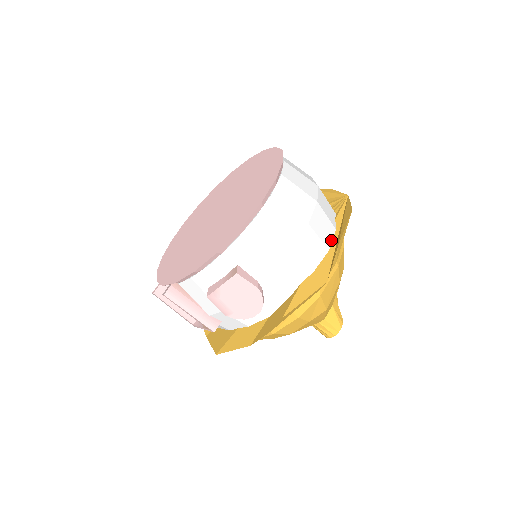
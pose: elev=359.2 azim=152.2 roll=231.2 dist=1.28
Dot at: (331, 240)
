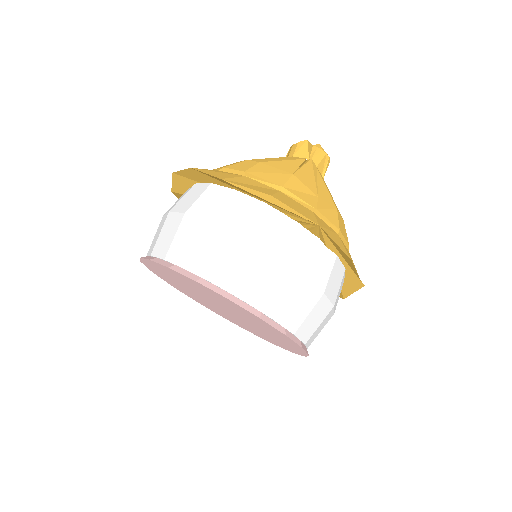
Dot at: (341, 265)
